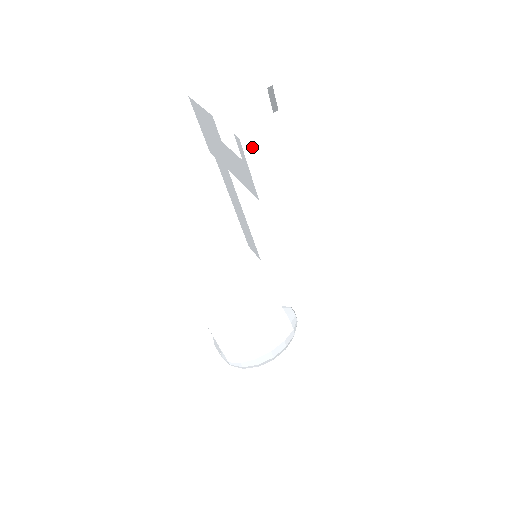
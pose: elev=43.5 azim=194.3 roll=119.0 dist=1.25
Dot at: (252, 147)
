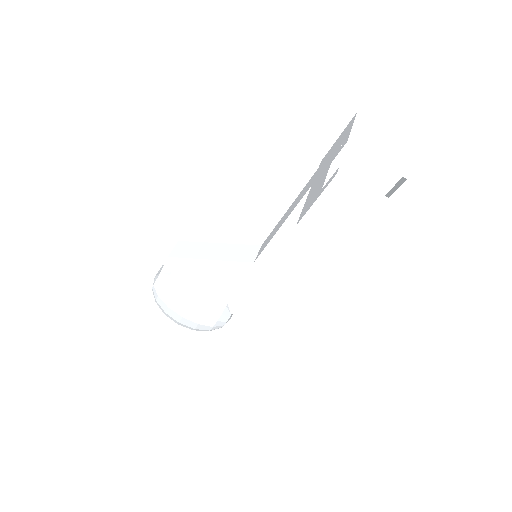
Dot at: (337, 190)
